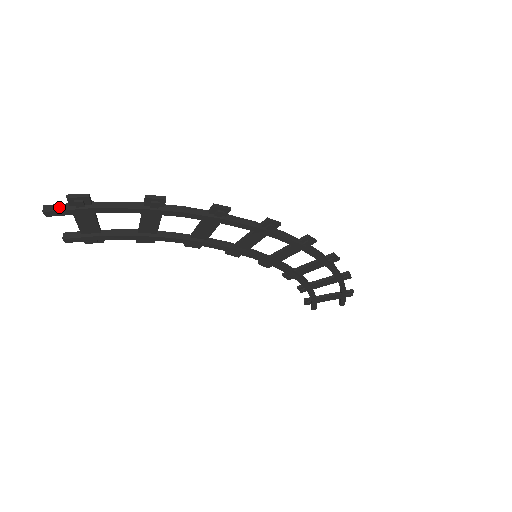
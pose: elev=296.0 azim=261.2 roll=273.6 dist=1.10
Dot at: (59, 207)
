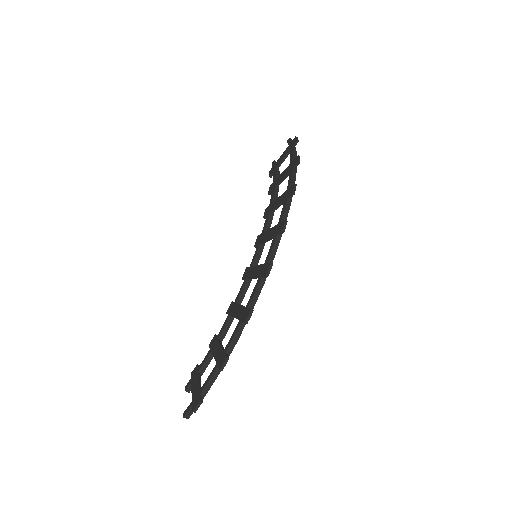
Dot at: (191, 411)
